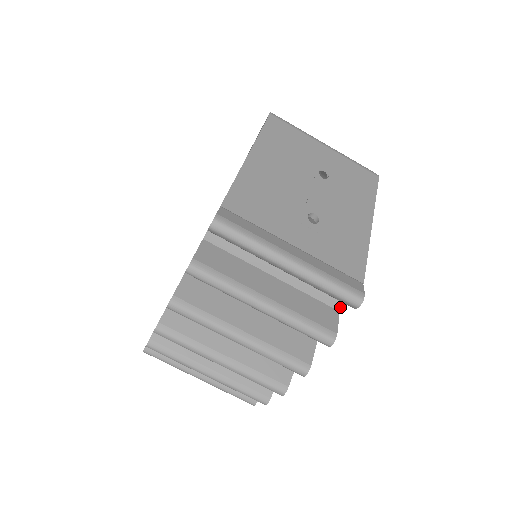
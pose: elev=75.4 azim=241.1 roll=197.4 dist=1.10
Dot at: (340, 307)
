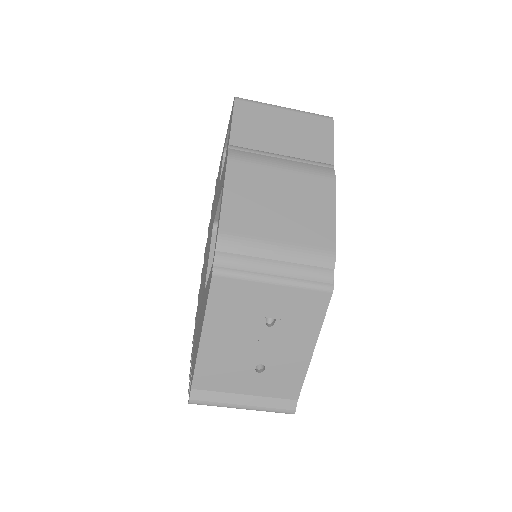
Dot at: occluded
